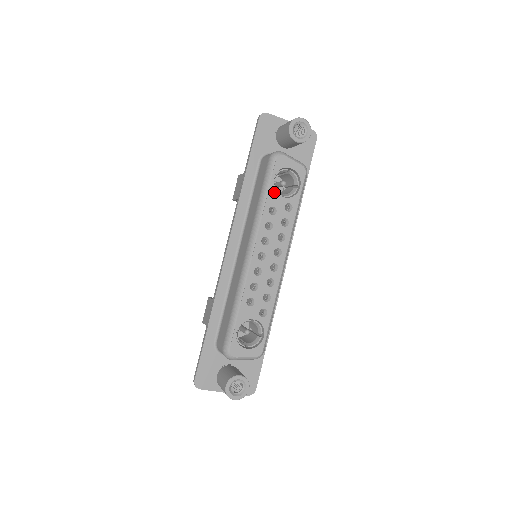
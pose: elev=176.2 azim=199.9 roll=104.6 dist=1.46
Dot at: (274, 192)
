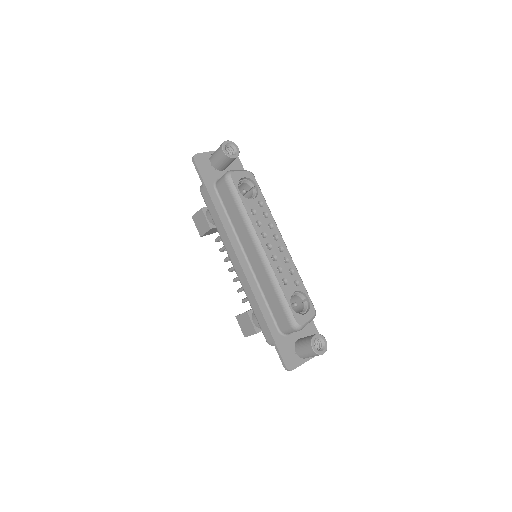
Dot at: (245, 199)
